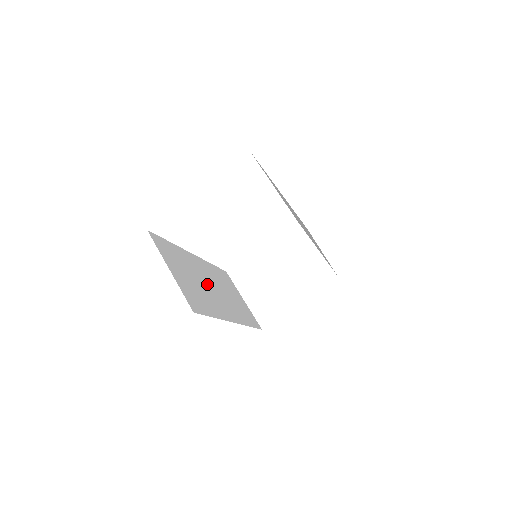
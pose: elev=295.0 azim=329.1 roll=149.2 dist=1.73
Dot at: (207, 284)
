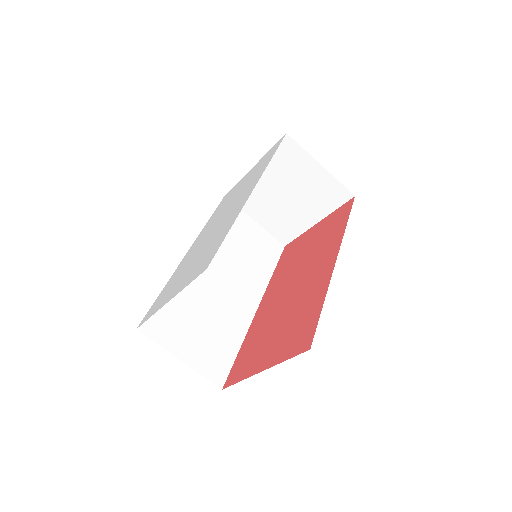
Dot at: (216, 290)
